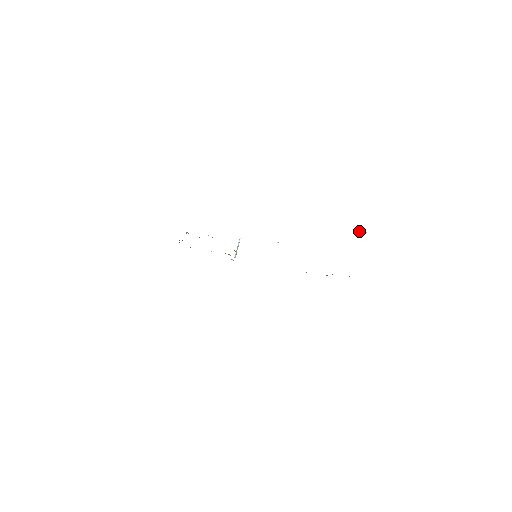
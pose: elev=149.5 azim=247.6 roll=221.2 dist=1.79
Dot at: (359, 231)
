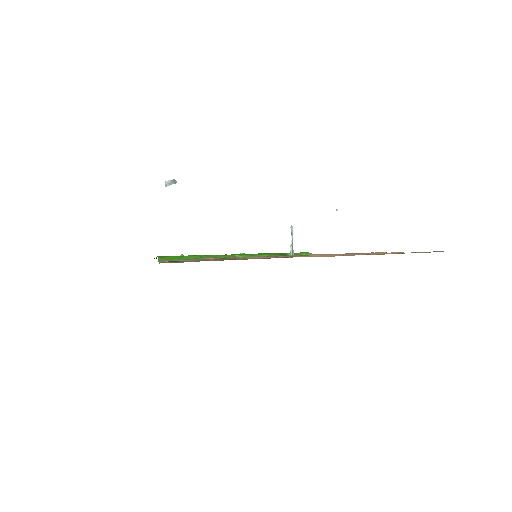
Dot at: (167, 185)
